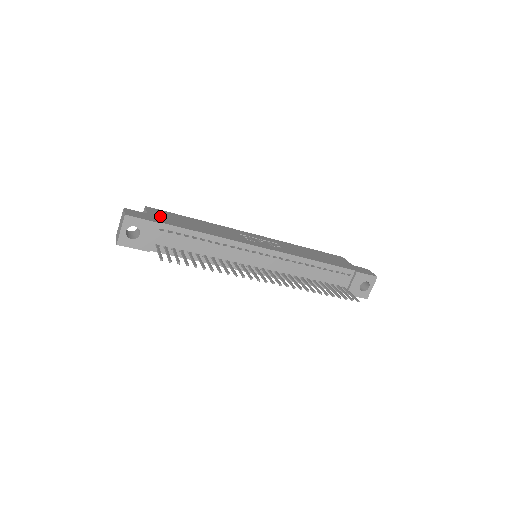
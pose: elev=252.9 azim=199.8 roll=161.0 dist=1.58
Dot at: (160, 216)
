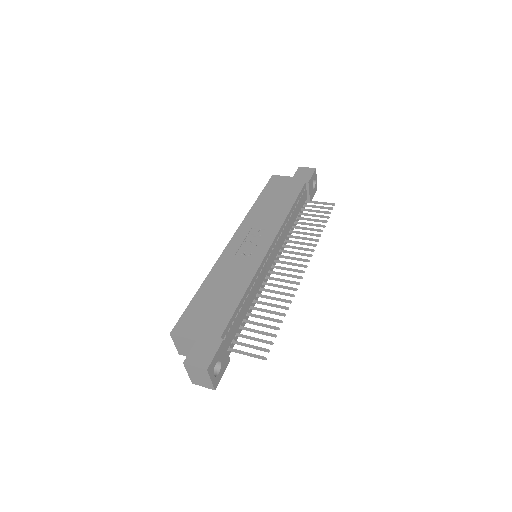
Dot at: (201, 328)
